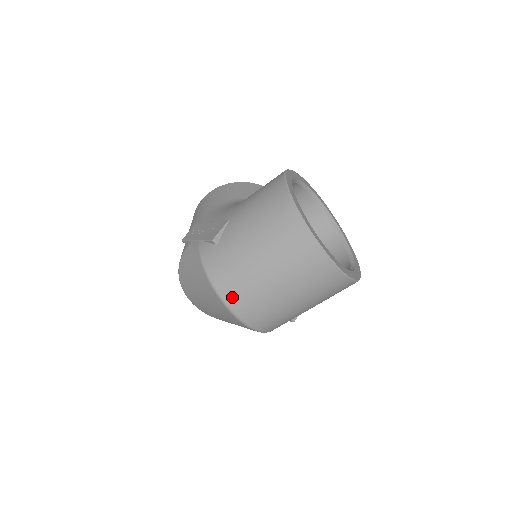
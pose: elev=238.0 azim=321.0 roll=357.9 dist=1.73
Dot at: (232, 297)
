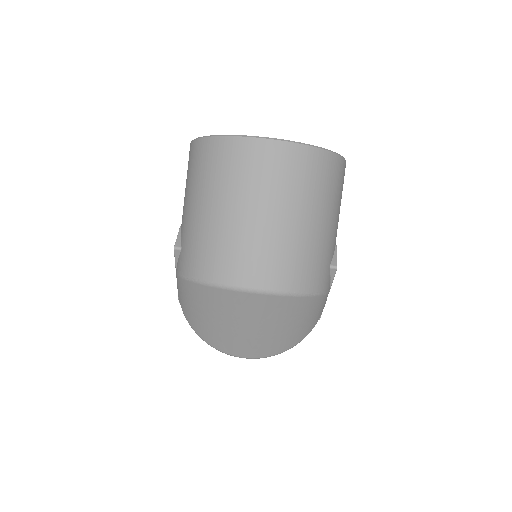
Dot at: (224, 272)
